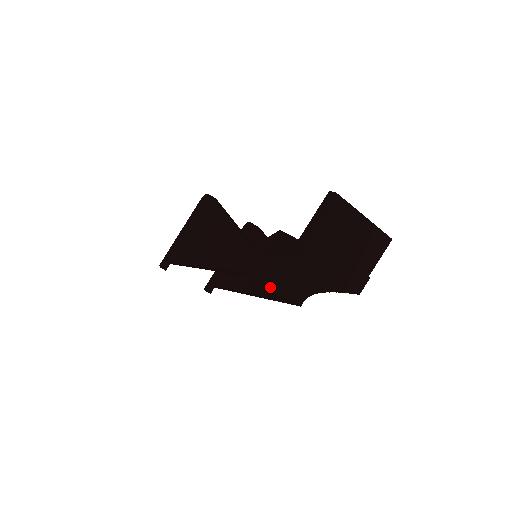
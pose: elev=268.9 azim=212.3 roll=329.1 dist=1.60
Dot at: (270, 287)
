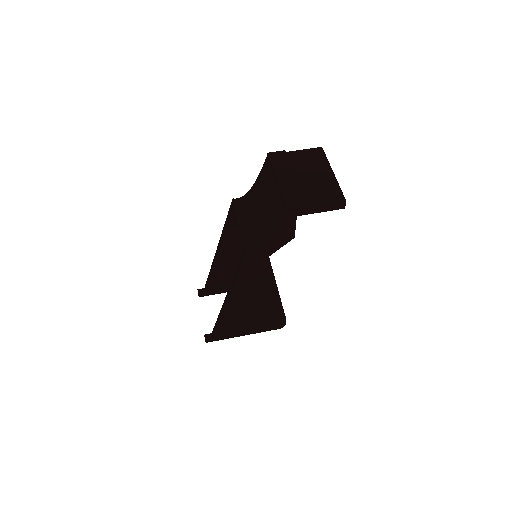
Dot at: (239, 221)
